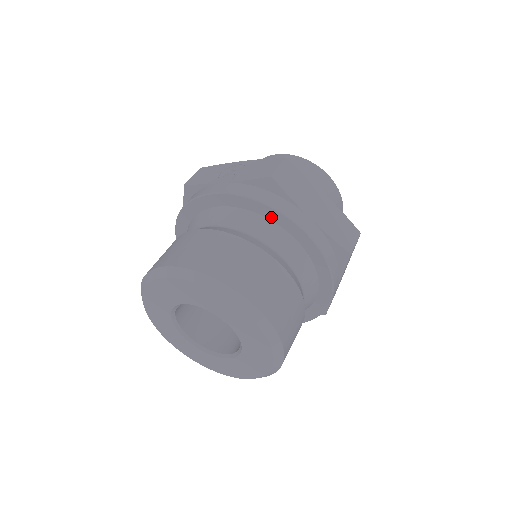
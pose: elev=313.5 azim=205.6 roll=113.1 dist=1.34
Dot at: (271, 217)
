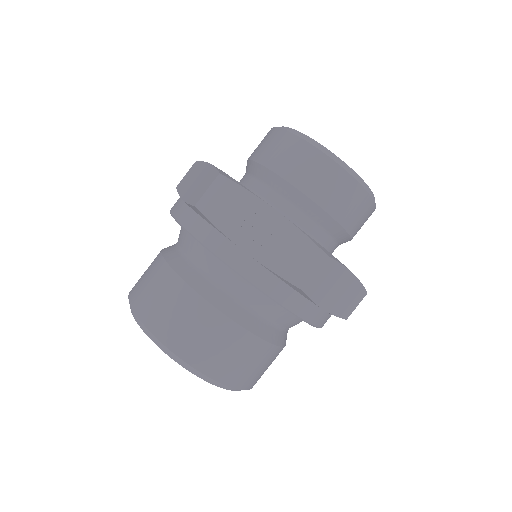
Dot at: occluded
